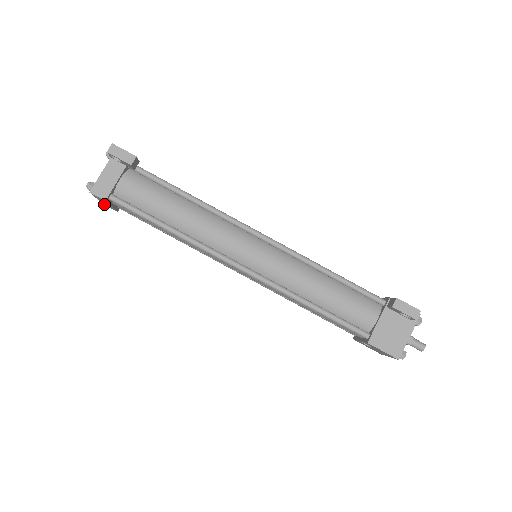
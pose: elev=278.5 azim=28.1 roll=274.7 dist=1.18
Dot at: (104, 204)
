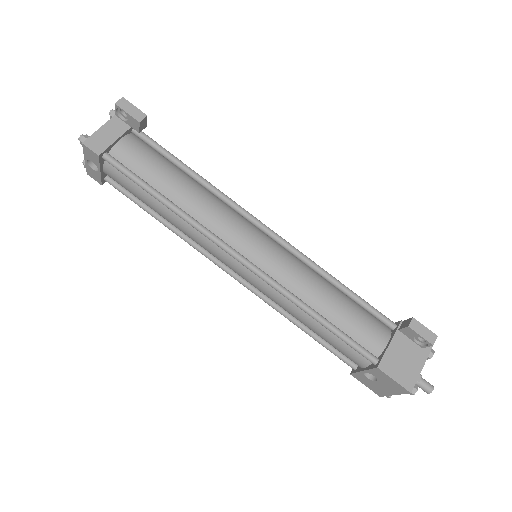
Dot at: (88, 173)
